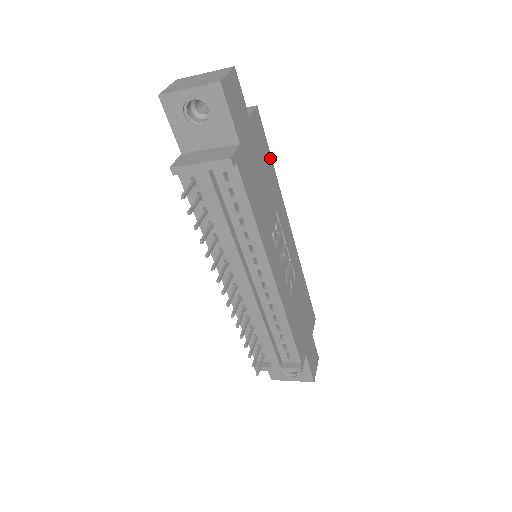
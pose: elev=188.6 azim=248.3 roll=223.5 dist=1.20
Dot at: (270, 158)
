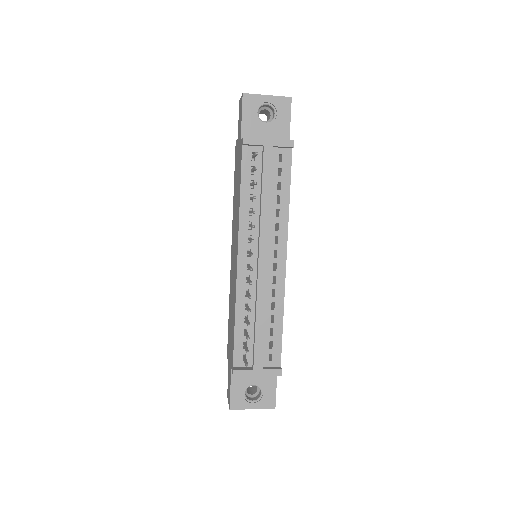
Dot at: occluded
